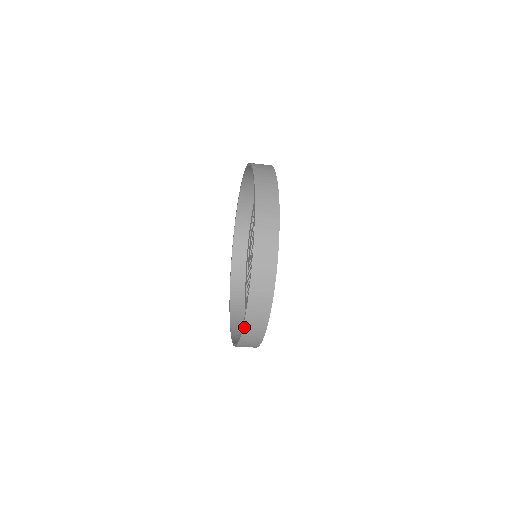
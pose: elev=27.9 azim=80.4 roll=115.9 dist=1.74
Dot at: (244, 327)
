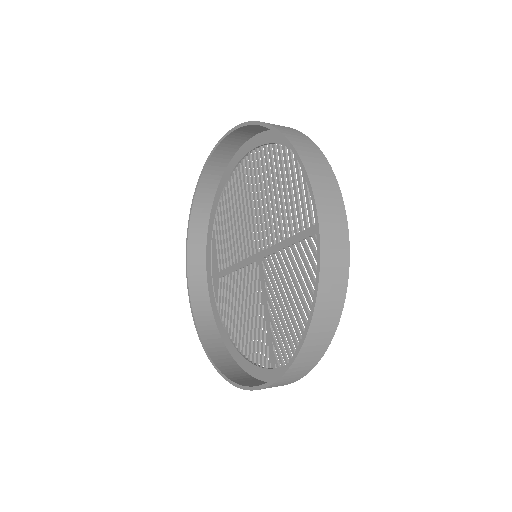
Dot at: (305, 341)
